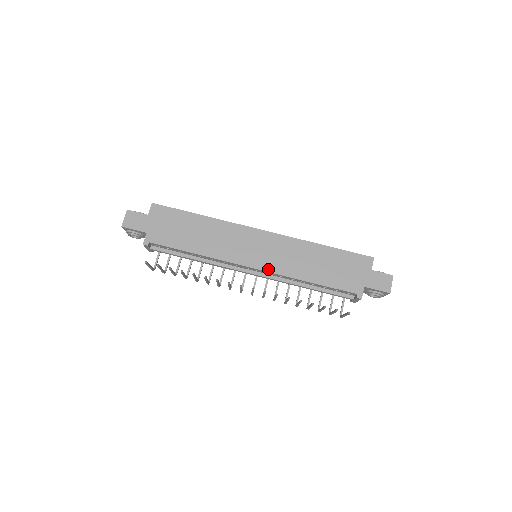
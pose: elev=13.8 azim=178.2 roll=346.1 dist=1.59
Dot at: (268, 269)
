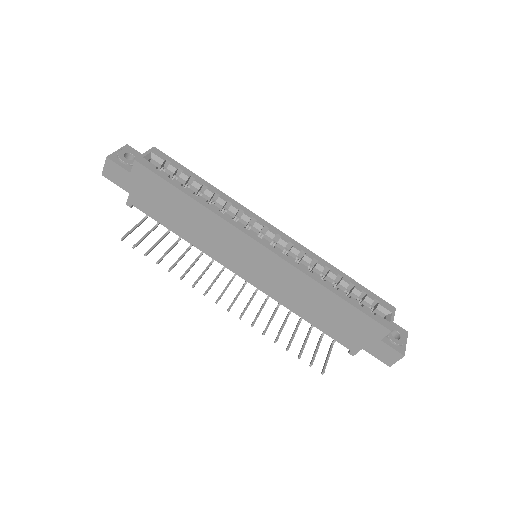
Dot at: (258, 286)
